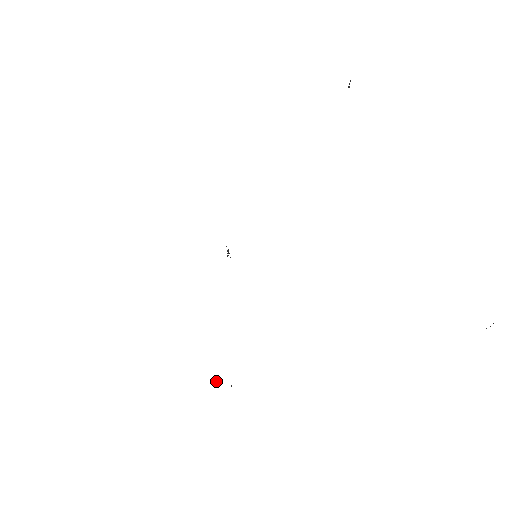
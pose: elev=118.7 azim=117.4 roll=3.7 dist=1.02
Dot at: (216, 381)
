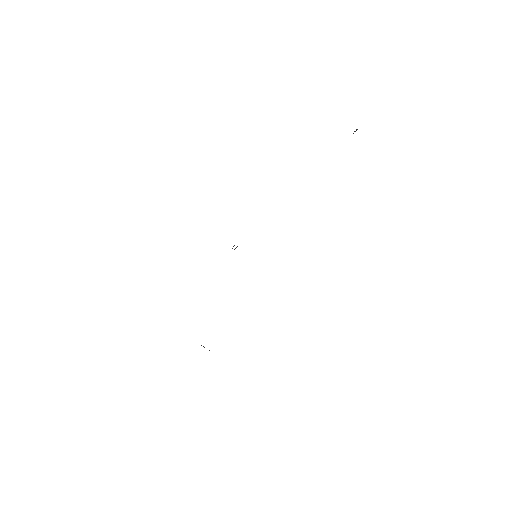
Dot at: (204, 347)
